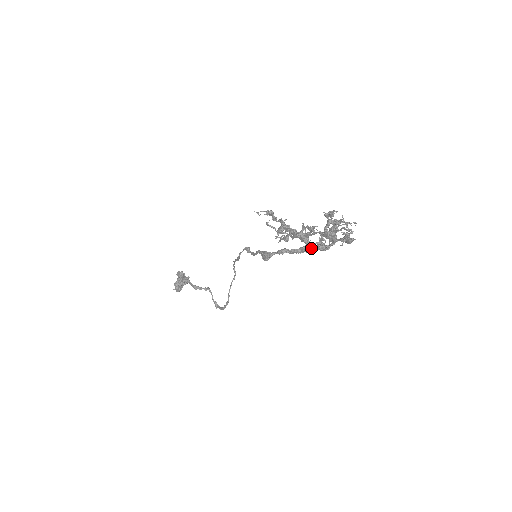
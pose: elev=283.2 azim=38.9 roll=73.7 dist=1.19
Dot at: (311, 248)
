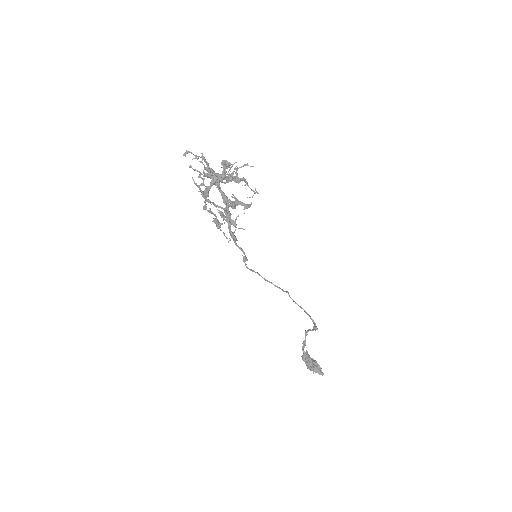
Dot at: (222, 194)
